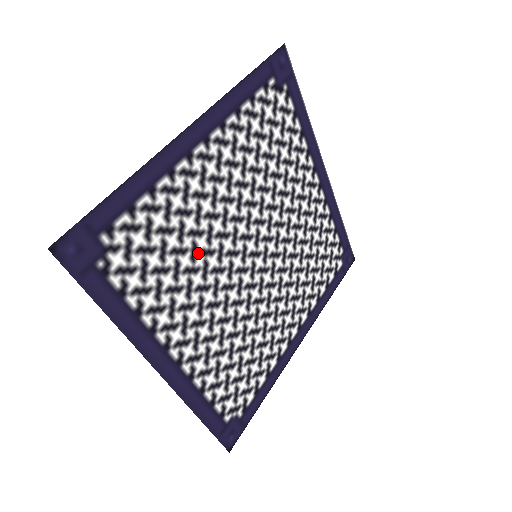
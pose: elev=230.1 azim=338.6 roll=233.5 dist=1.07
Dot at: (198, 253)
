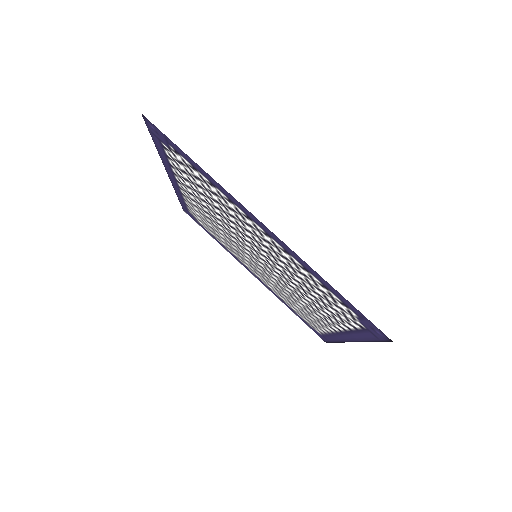
Dot at: (220, 212)
